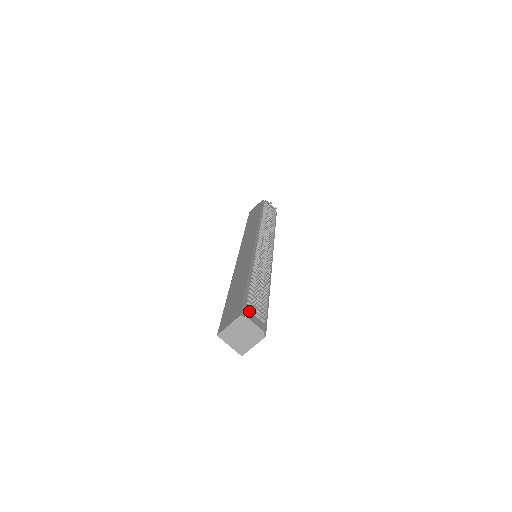
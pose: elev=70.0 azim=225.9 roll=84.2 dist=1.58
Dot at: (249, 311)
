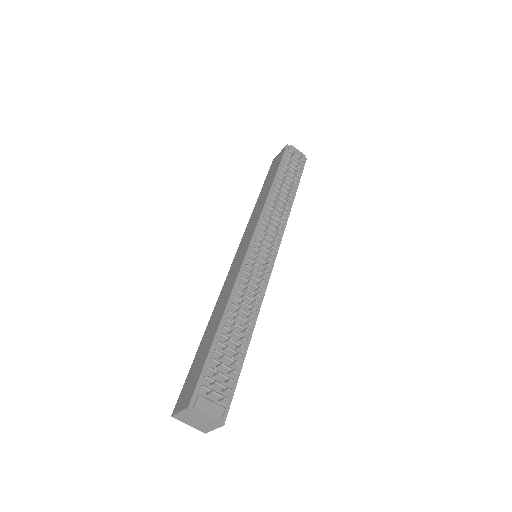
Dot at: (205, 391)
